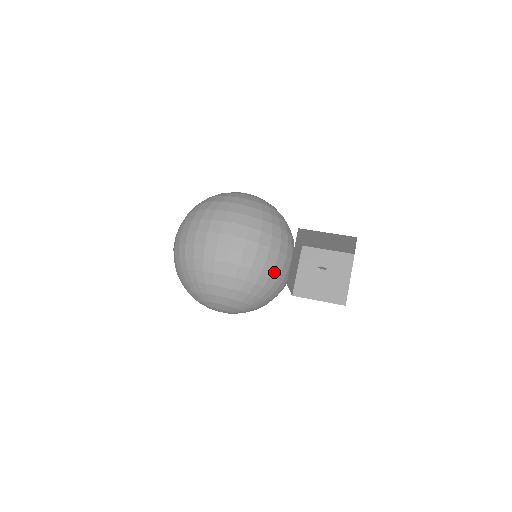
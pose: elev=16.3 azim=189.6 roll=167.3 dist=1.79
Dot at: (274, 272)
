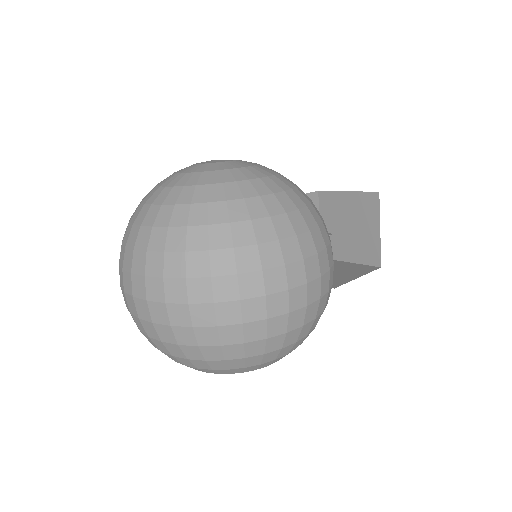
Dot at: occluded
